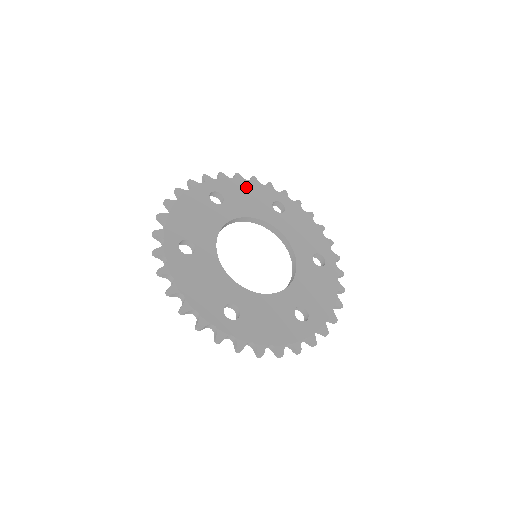
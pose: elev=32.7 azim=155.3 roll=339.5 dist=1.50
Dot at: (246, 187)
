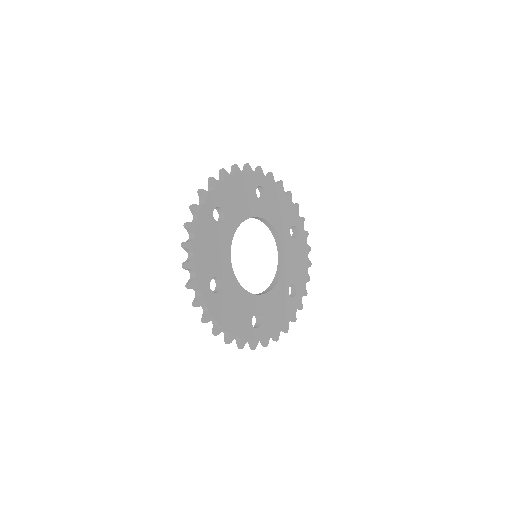
Dot at: (235, 185)
